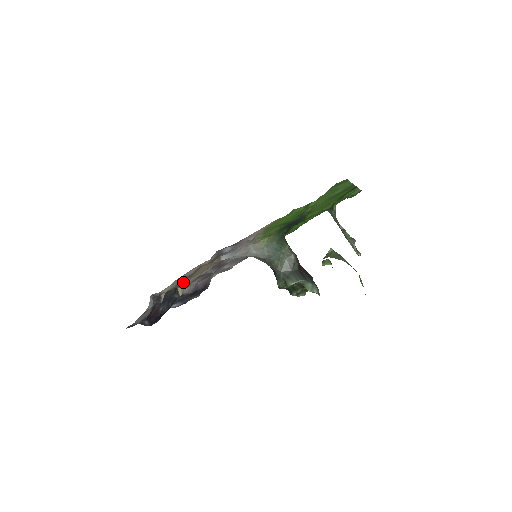
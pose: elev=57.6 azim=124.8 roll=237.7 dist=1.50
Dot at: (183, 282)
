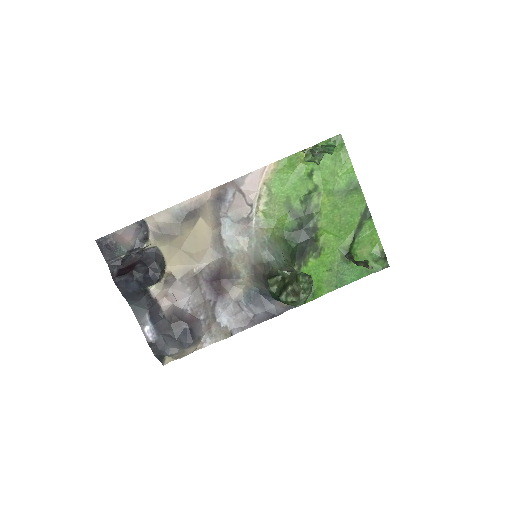
Dot at: (176, 235)
